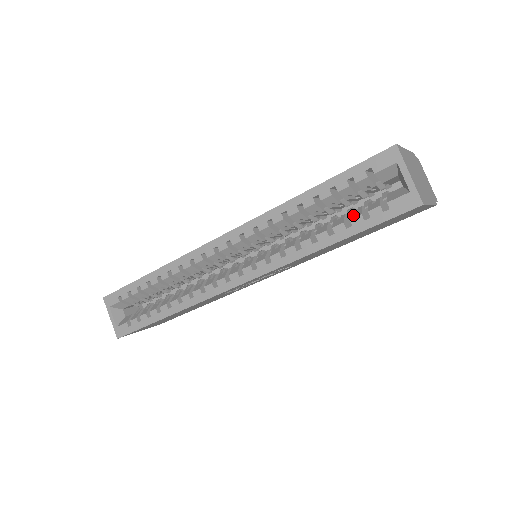
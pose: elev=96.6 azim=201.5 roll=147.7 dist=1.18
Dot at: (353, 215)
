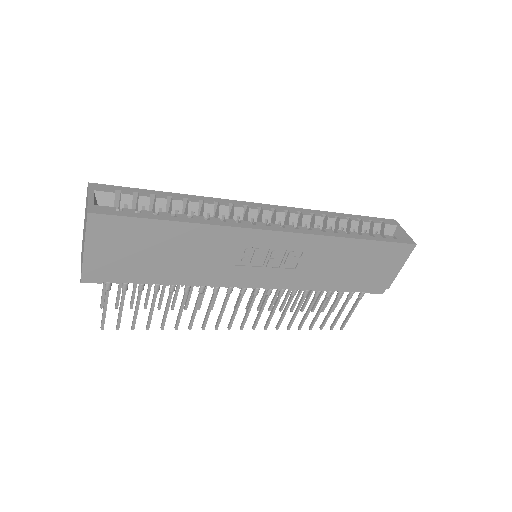
Dot at: (372, 235)
